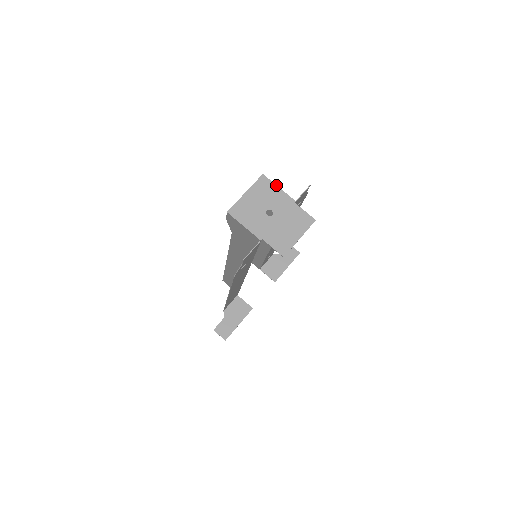
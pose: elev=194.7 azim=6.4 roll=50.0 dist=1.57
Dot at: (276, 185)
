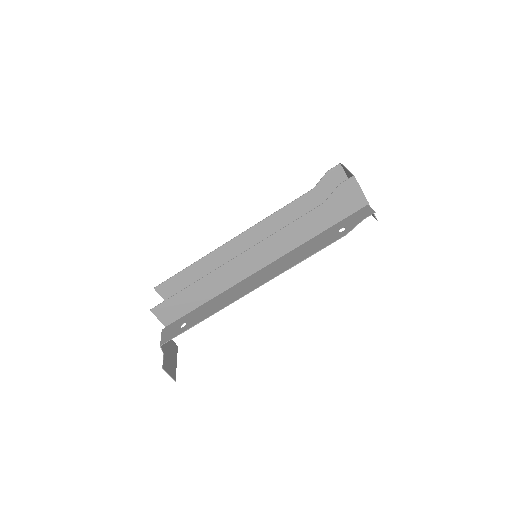
Dot at: occluded
